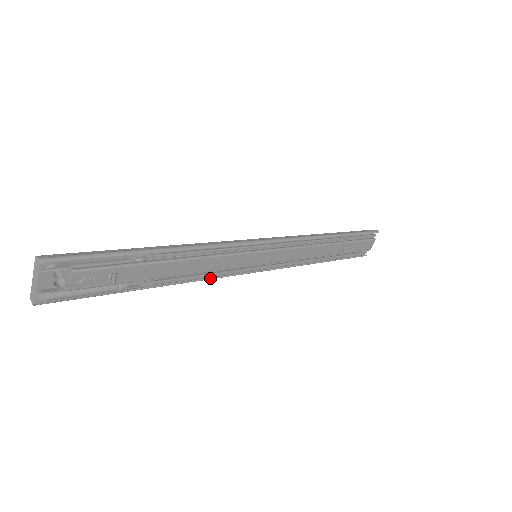
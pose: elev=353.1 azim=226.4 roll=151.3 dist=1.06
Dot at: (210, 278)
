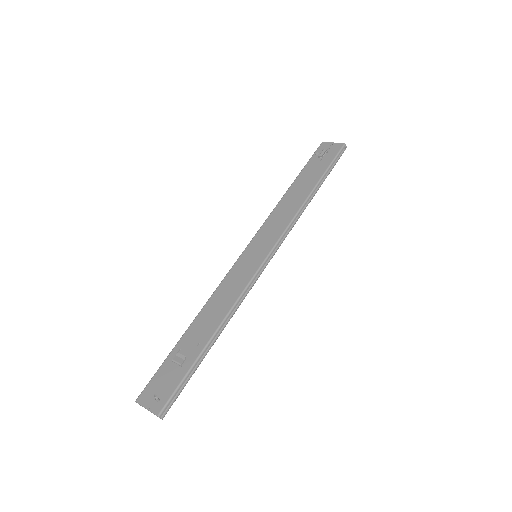
Dot at: occluded
